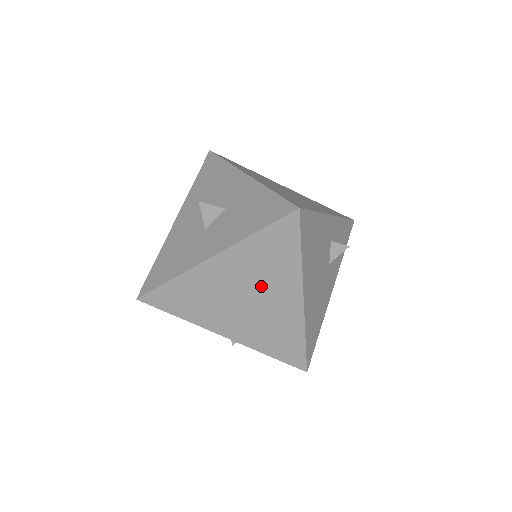
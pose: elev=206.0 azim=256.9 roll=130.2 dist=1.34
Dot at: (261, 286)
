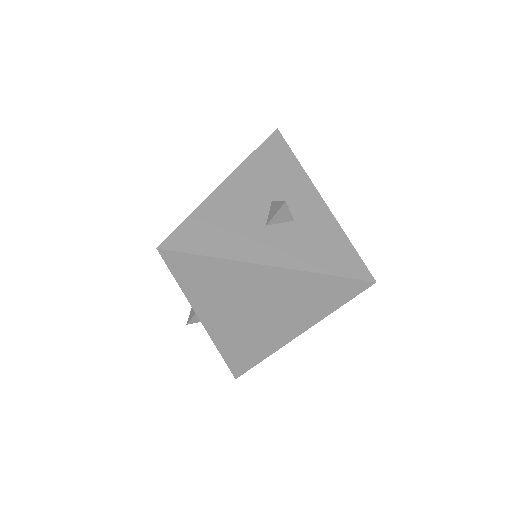
Dot at: (282, 309)
